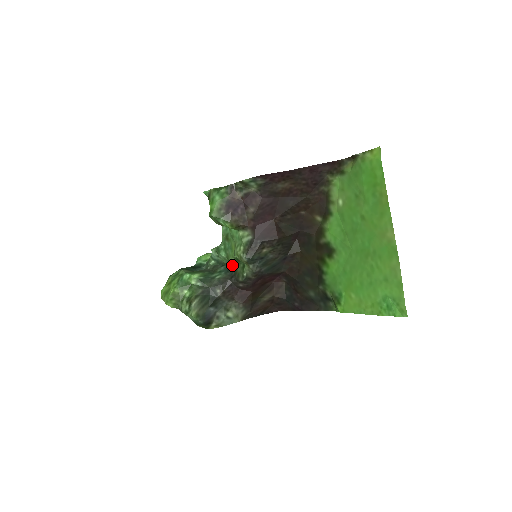
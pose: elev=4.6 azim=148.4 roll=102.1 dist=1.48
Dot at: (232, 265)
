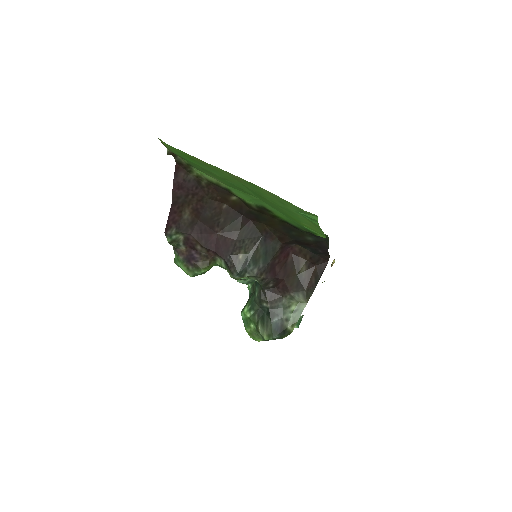
Dot at: occluded
